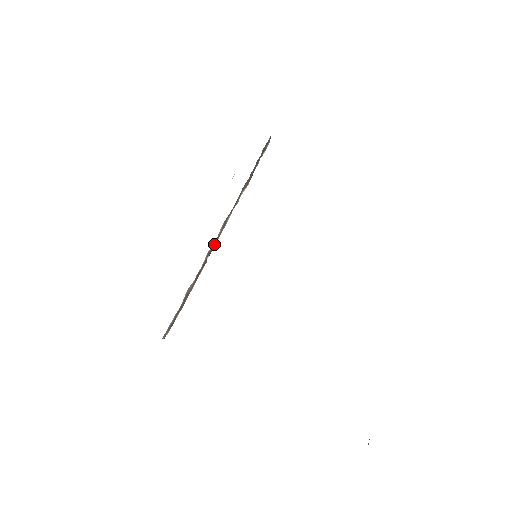
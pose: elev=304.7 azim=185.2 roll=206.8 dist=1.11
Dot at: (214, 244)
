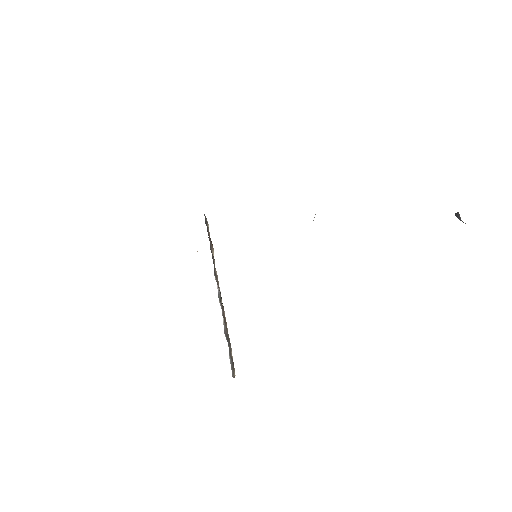
Dot at: (219, 291)
